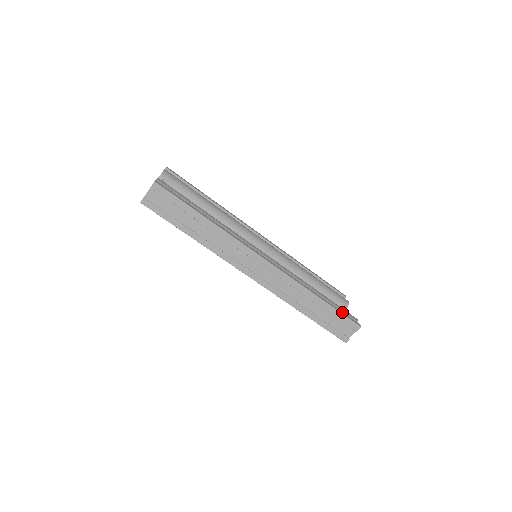
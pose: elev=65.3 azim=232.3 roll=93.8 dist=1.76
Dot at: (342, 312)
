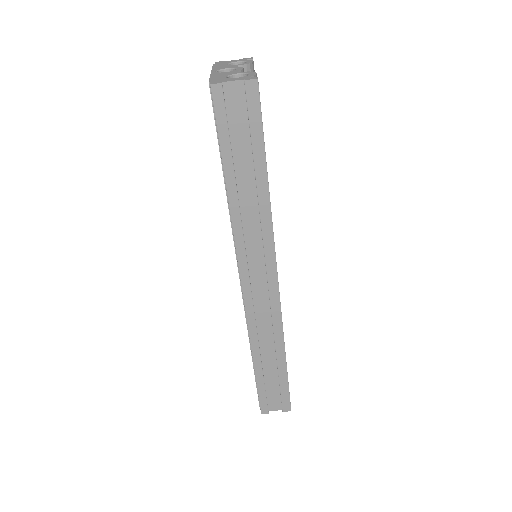
Dot at: occluded
